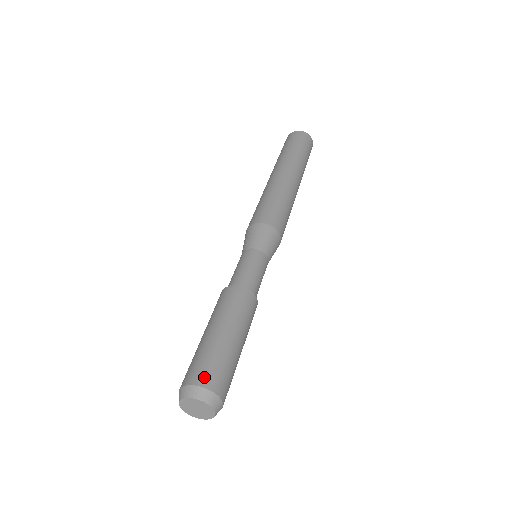
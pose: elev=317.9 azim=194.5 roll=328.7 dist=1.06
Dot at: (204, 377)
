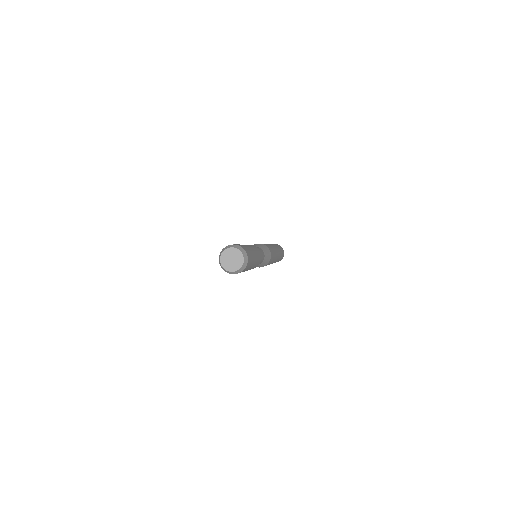
Dot at: occluded
